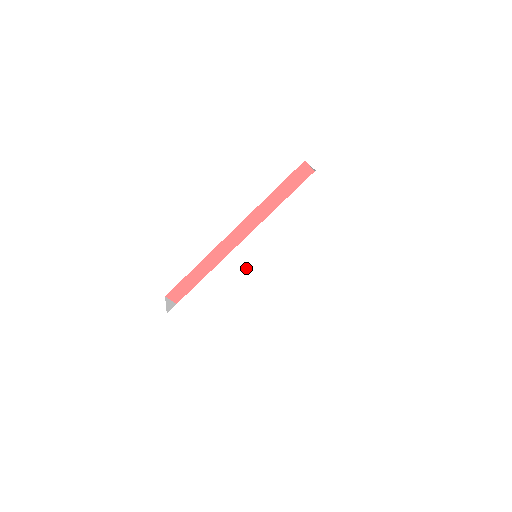
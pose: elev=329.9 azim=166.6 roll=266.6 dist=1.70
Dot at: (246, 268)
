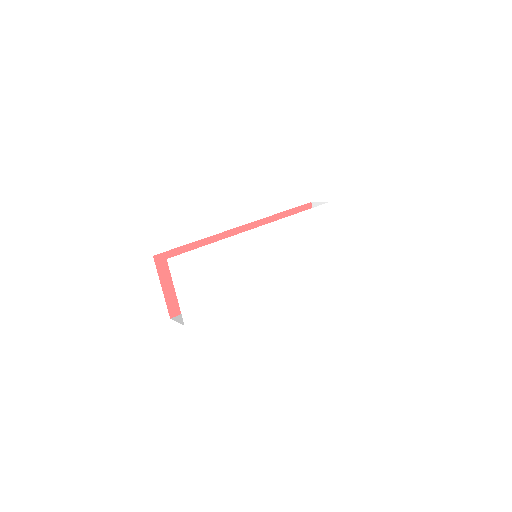
Dot at: (253, 255)
